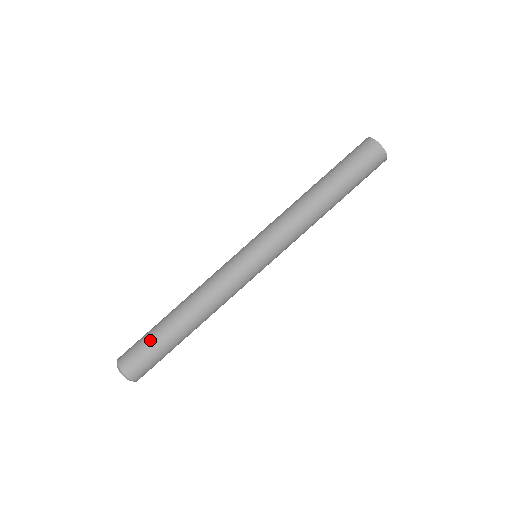
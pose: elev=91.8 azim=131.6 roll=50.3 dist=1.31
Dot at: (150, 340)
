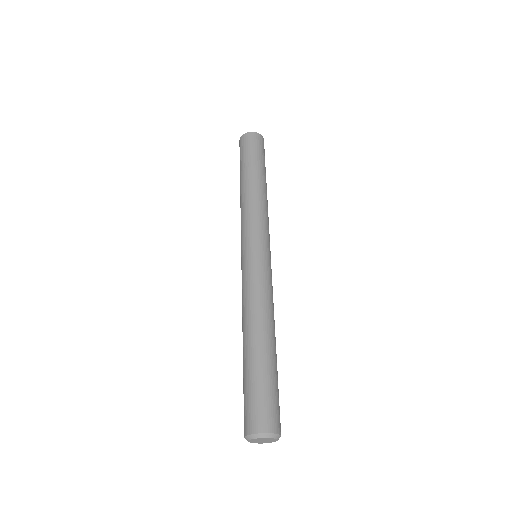
Dot at: (244, 385)
